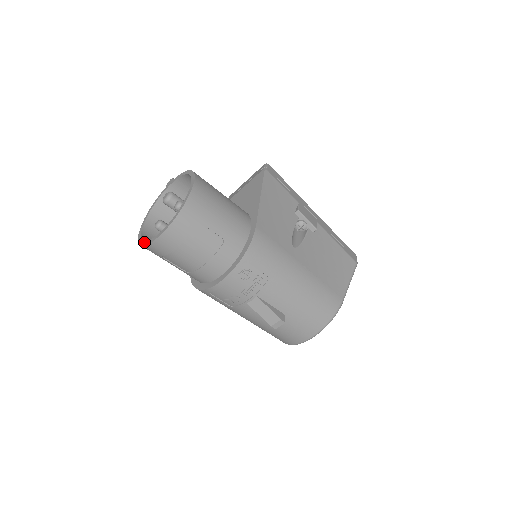
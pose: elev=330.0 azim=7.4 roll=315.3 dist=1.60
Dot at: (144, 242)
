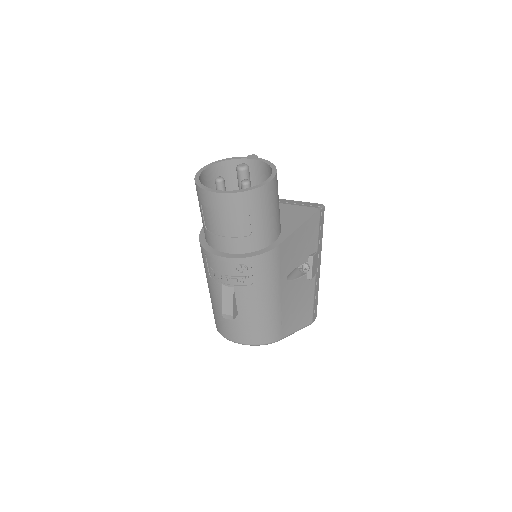
Dot at: (200, 183)
